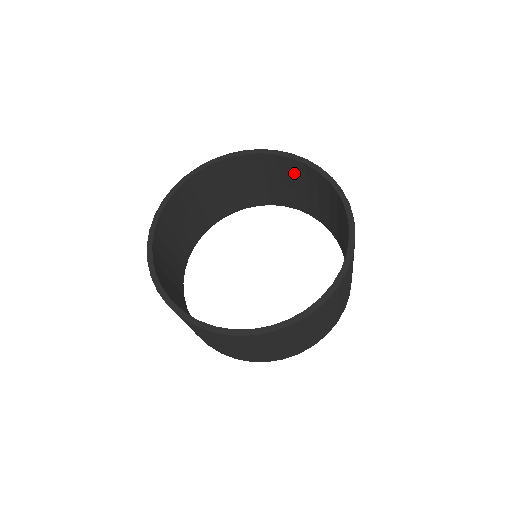
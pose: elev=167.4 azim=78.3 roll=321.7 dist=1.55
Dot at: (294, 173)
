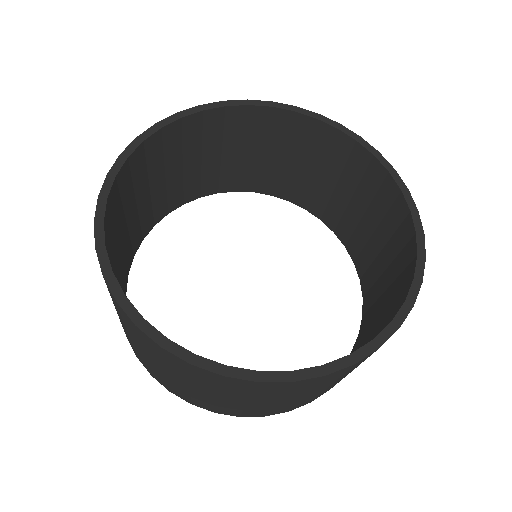
Dot at: (290, 137)
